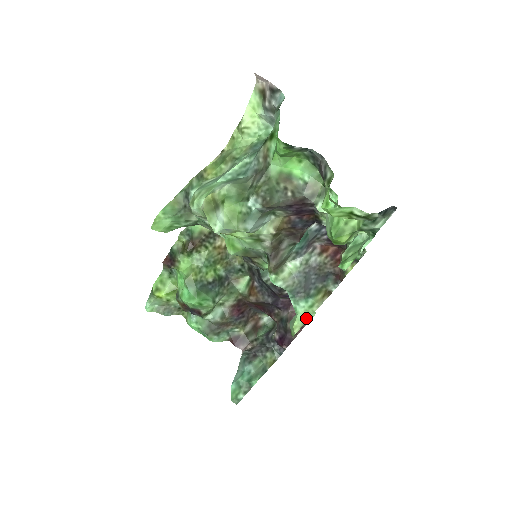
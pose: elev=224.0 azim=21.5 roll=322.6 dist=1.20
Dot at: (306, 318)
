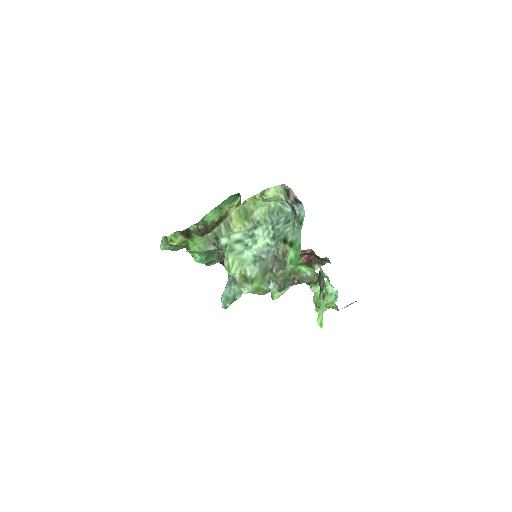
Dot at: (283, 292)
